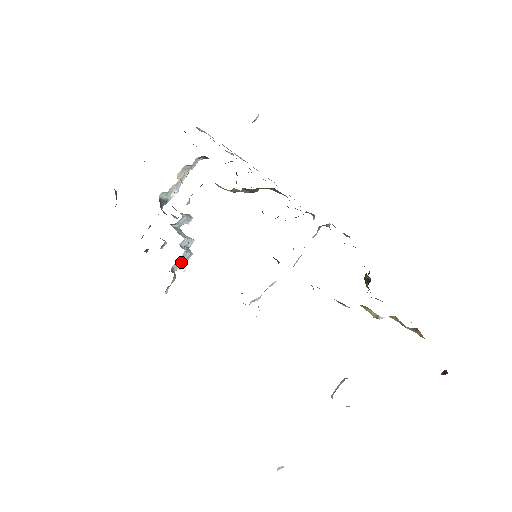
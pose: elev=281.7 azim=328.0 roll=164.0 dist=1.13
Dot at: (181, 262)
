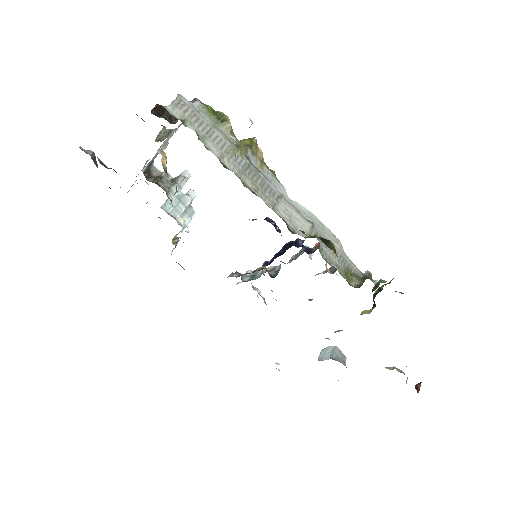
Dot at: occluded
